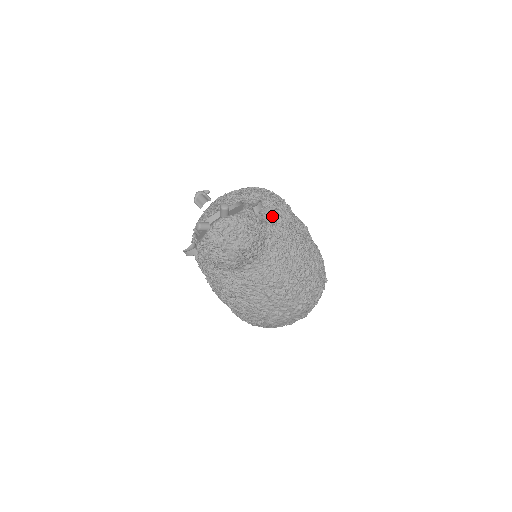
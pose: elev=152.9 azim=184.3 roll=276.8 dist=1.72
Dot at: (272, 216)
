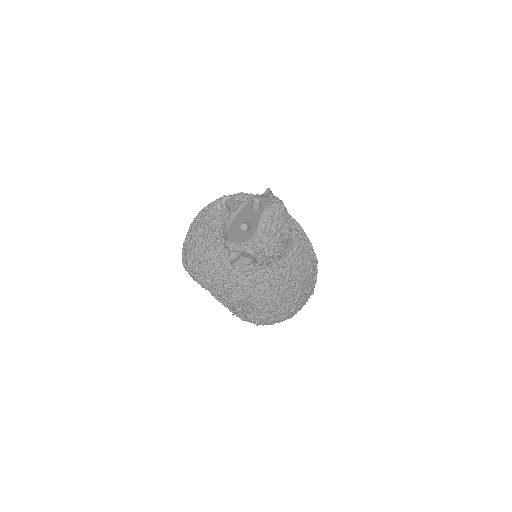
Dot at: occluded
